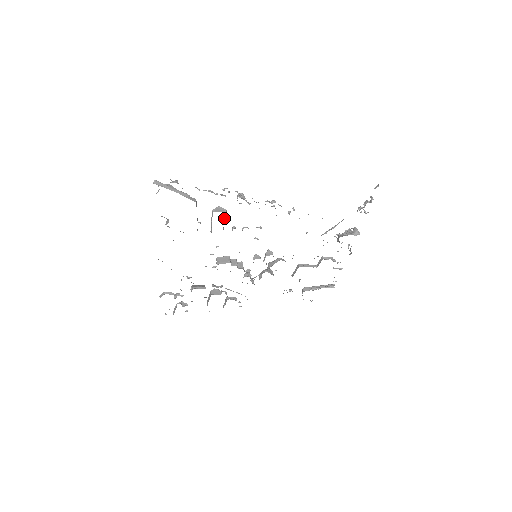
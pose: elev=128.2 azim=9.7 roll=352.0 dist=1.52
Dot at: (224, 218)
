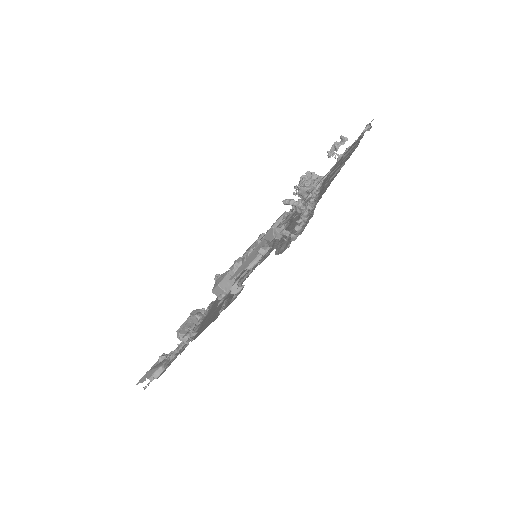
Dot at: occluded
